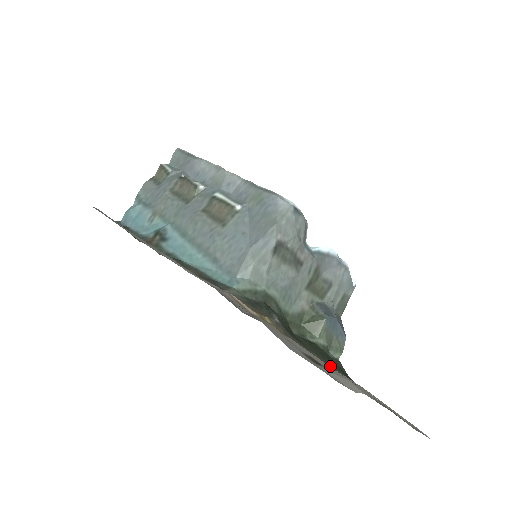
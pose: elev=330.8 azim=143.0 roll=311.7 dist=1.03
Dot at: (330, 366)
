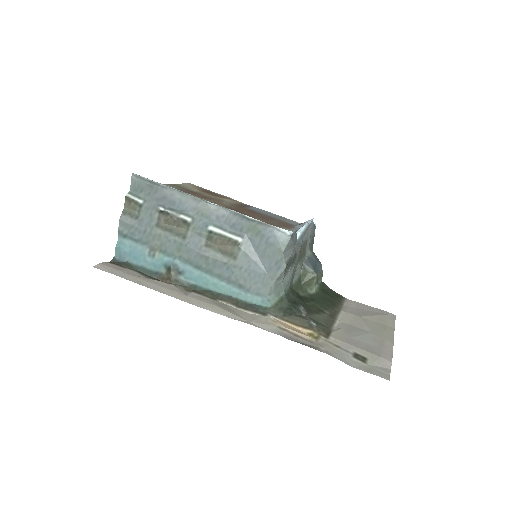
Dot at: (334, 310)
